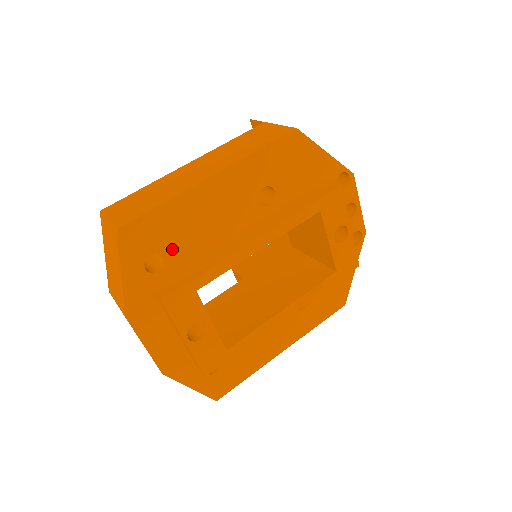
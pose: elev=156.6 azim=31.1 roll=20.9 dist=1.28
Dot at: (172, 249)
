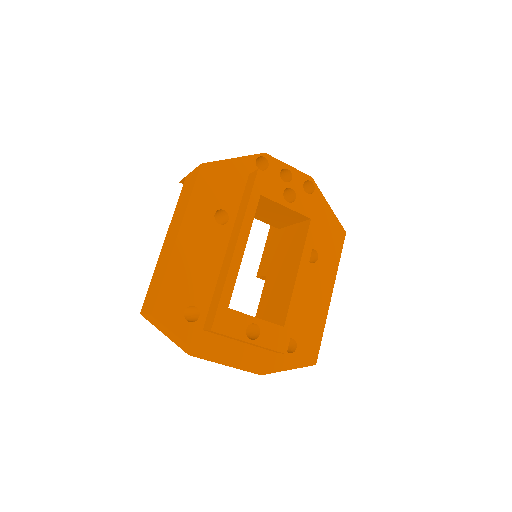
Dot at: (194, 297)
